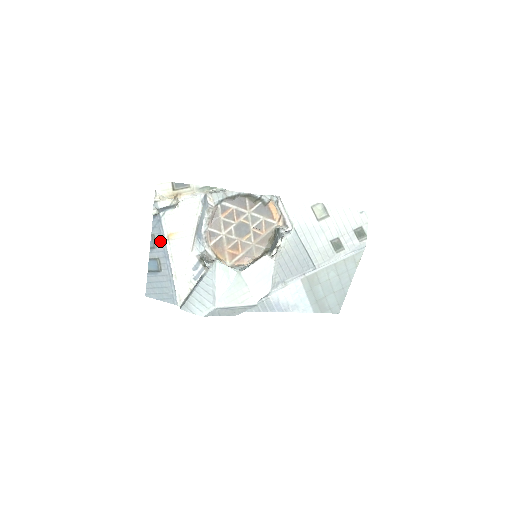
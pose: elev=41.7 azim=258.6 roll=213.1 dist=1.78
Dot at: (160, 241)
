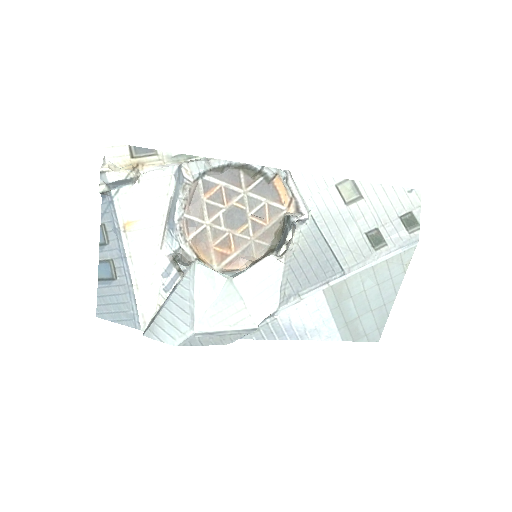
Dot at: (113, 233)
